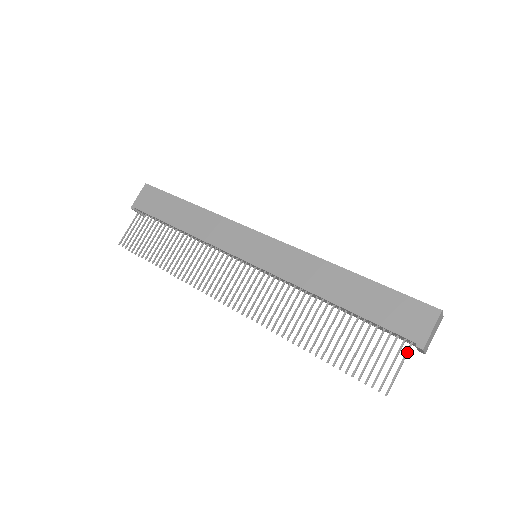
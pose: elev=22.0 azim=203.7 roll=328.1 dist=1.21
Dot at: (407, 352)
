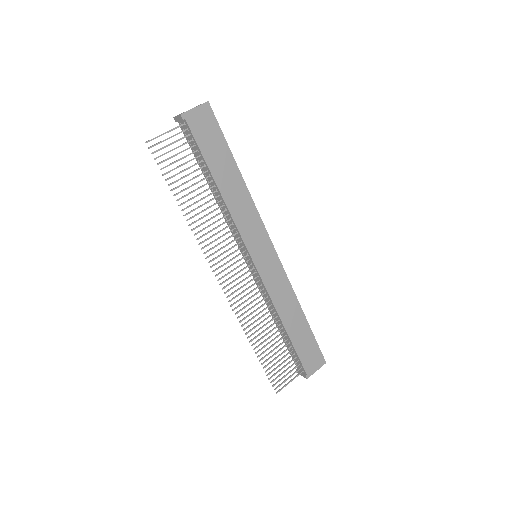
Dot at: occluded
